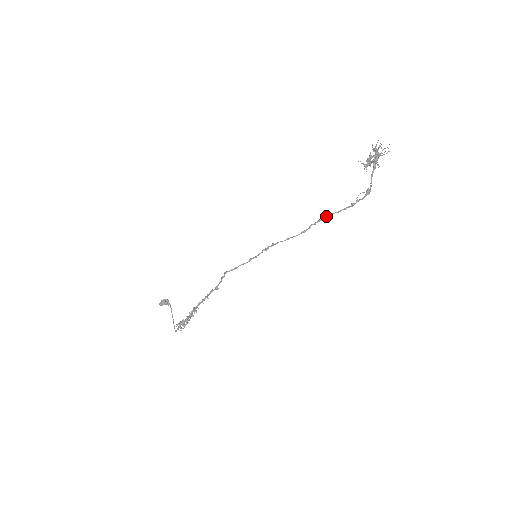
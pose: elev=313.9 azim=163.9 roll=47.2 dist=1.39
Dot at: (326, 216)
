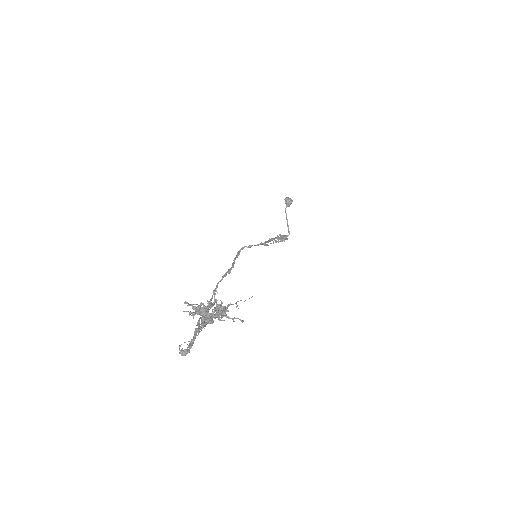
Dot at: (202, 316)
